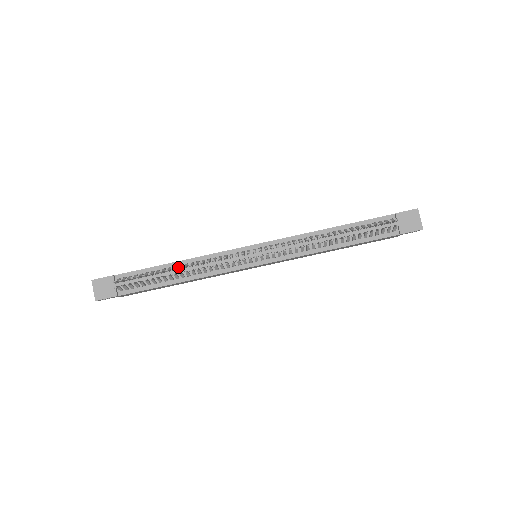
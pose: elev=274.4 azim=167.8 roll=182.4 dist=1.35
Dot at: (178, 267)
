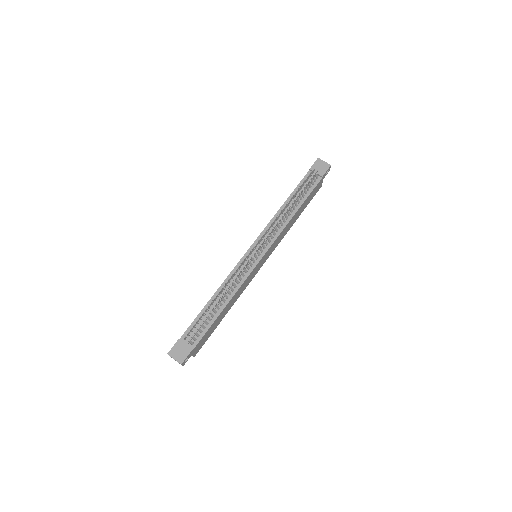
Dot at: (217, 293)
